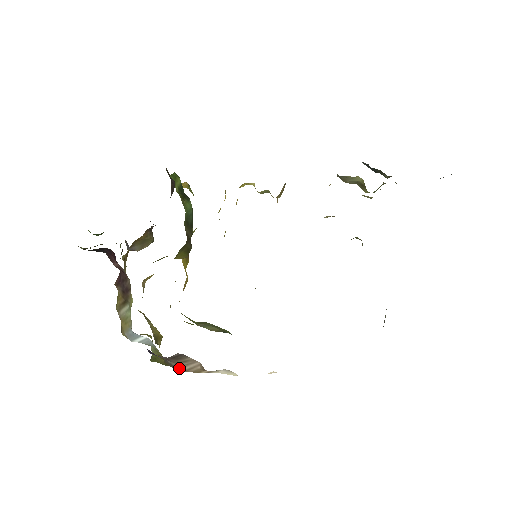
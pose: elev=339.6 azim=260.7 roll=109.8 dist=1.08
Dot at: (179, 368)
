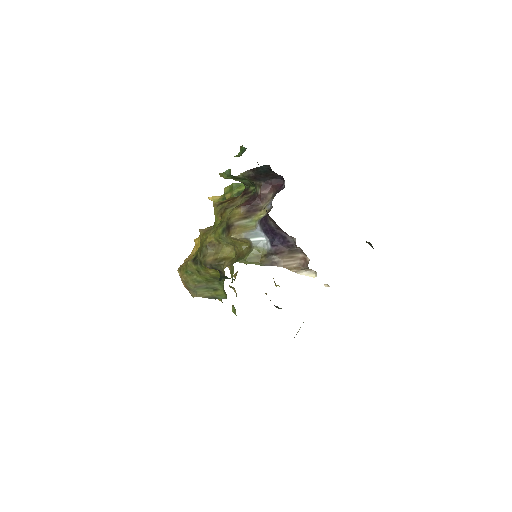
Dot at: (278, 263)
